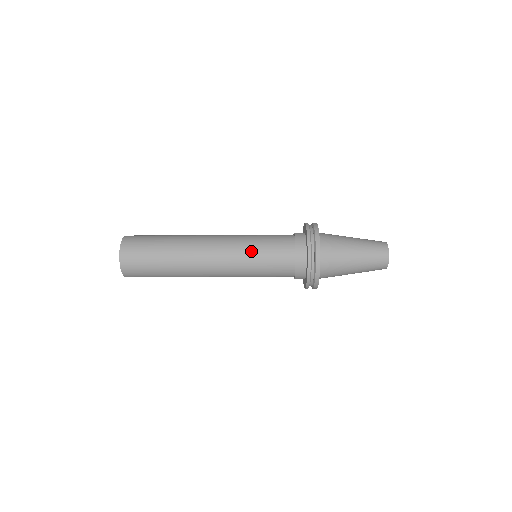
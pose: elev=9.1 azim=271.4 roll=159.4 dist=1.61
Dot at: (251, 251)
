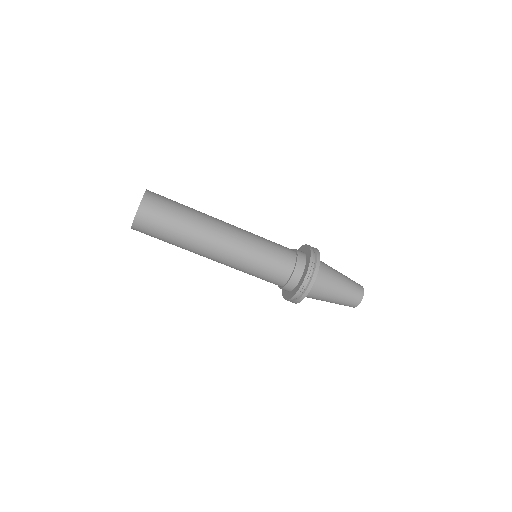
Dot at: occluded
